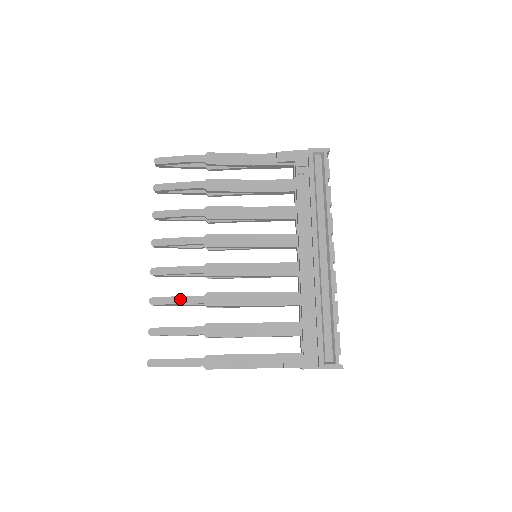
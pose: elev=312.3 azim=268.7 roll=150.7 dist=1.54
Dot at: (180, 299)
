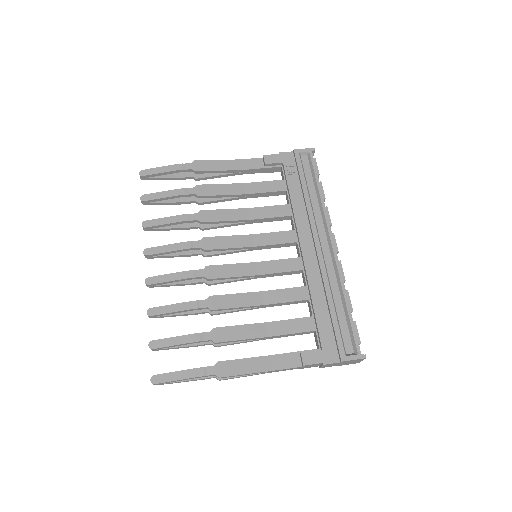
Dot at: (181, 306)
